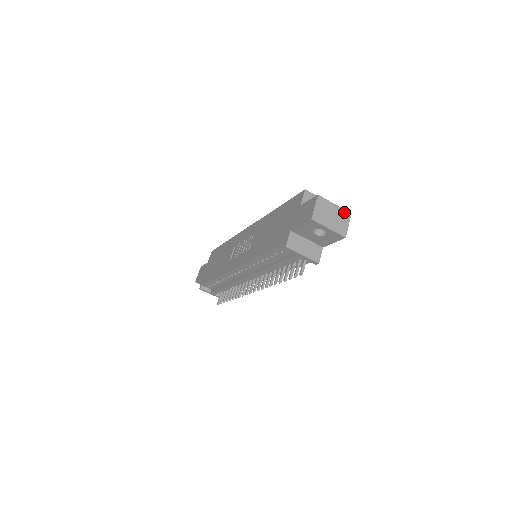
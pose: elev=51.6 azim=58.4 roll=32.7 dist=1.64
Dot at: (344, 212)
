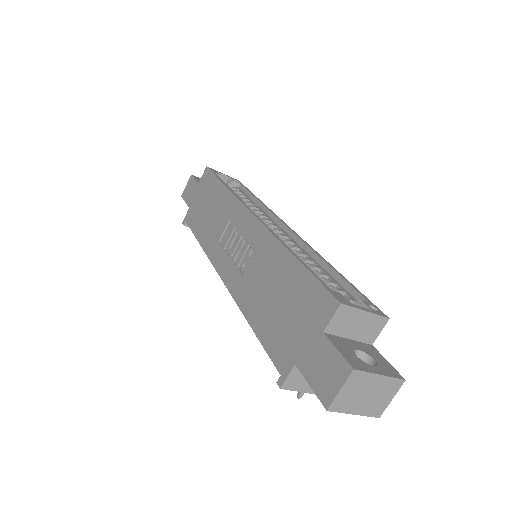
Dot at: (393, 382)
